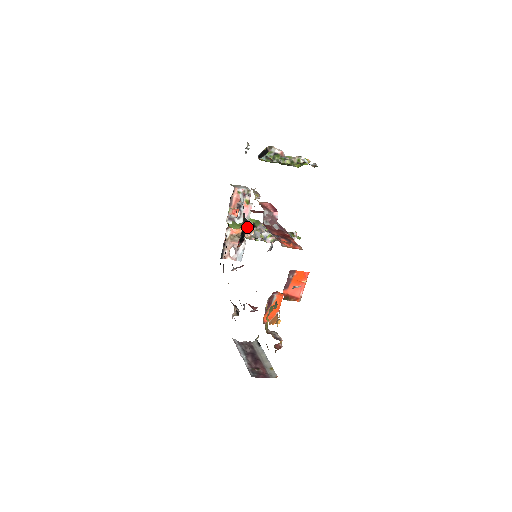
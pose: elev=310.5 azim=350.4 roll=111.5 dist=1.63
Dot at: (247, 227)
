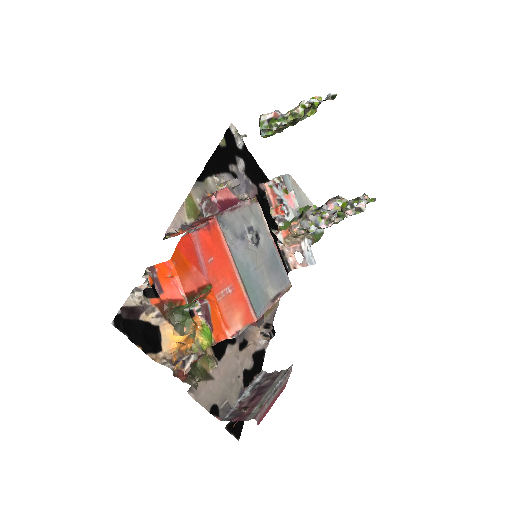
Dot at: (295, 221)
